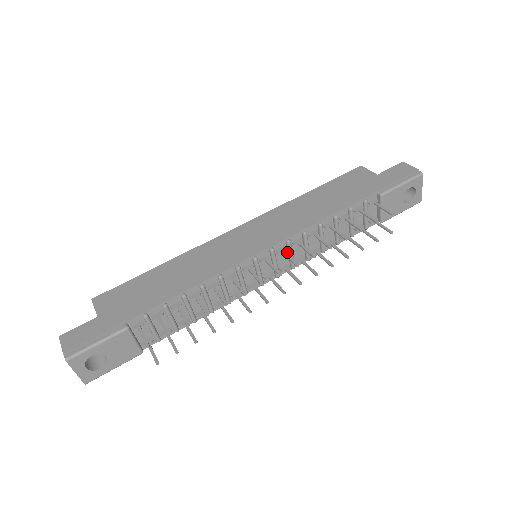
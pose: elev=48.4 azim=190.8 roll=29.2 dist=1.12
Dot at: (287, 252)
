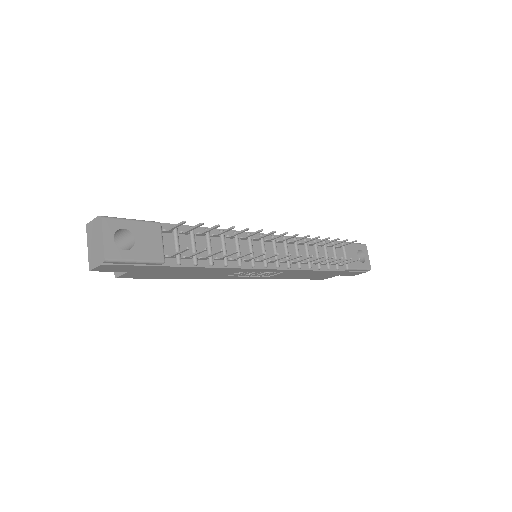
Dot at: (283, 249)
